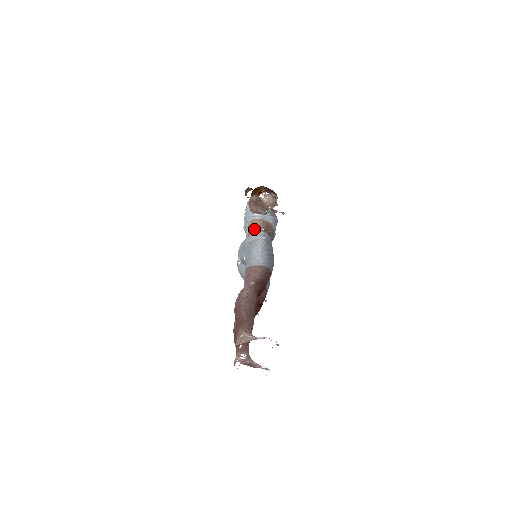
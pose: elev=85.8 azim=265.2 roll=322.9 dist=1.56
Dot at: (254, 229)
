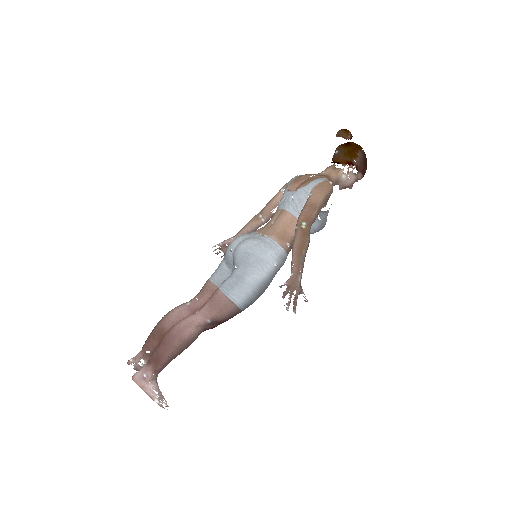
Dot at: (282, 233)
